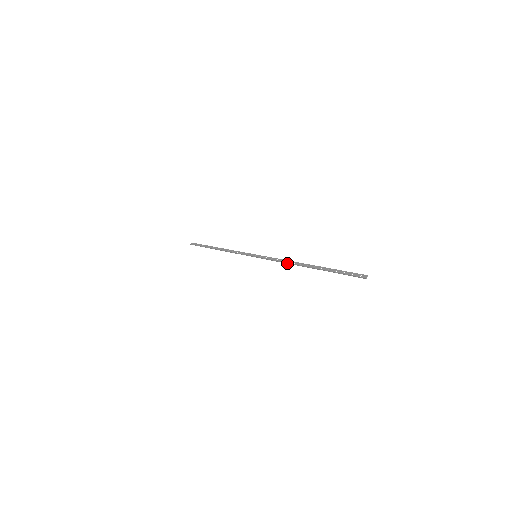
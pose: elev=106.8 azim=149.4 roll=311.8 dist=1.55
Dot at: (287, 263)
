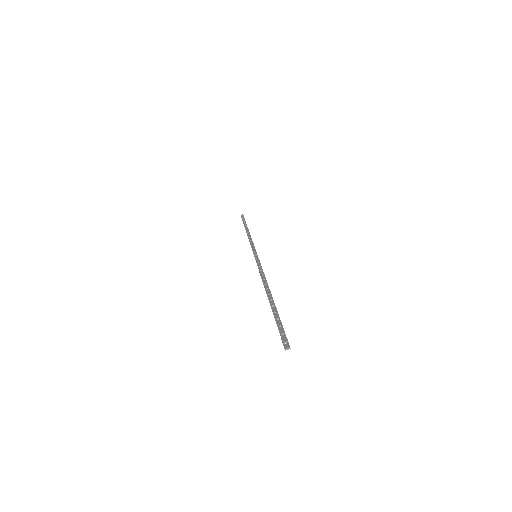
Dot at: (262, 279)
